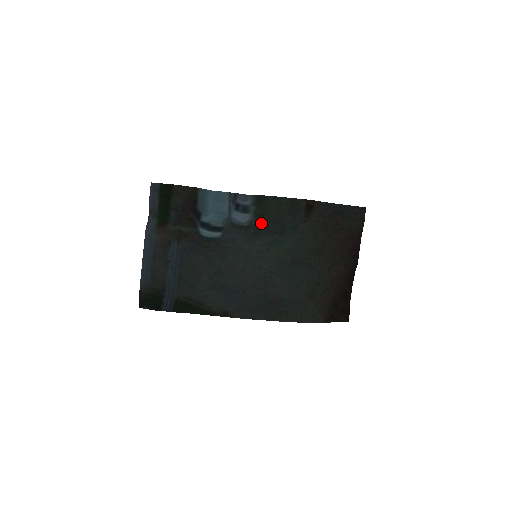
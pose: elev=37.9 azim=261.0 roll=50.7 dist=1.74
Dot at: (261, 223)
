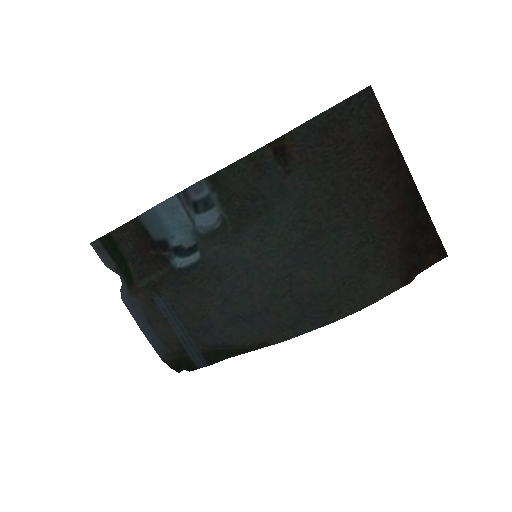
Dot at: (235, 211)
